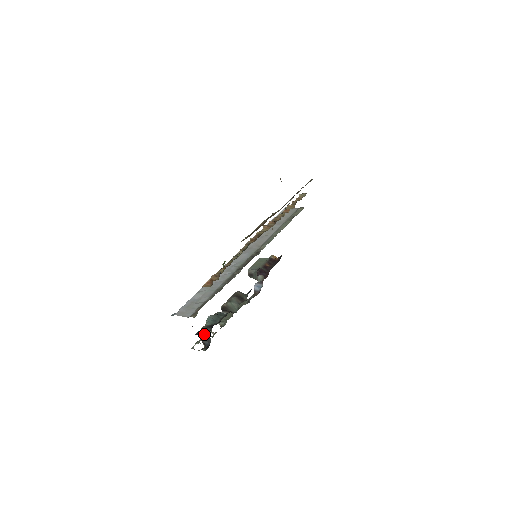
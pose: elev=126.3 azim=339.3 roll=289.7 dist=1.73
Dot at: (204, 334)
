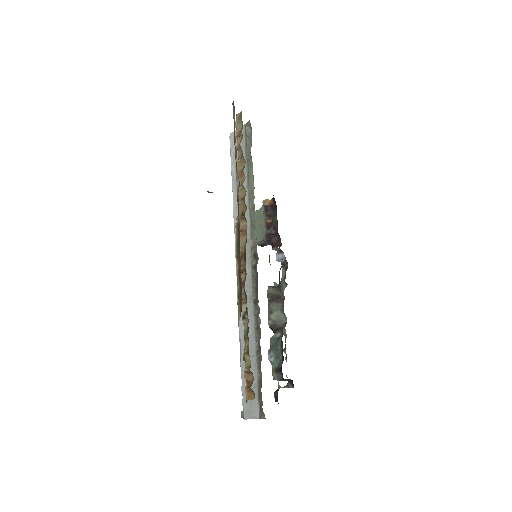
Dot at: occluded
